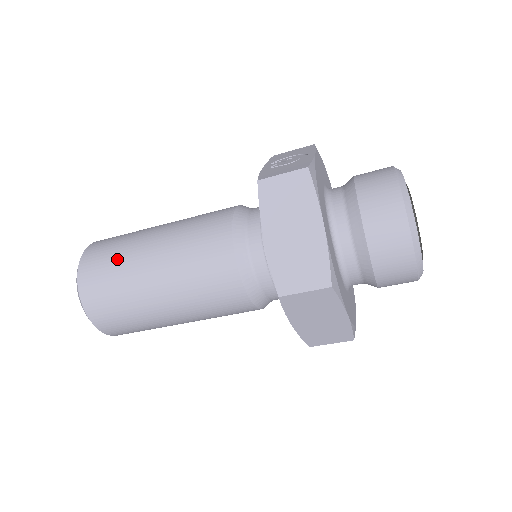
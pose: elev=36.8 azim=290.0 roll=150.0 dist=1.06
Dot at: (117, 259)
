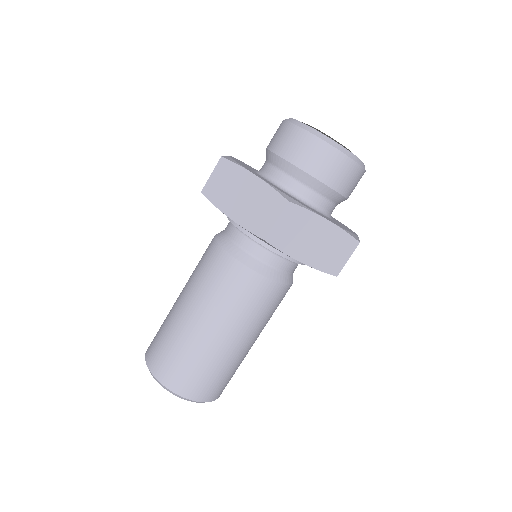
Dot at: (165, 333)
